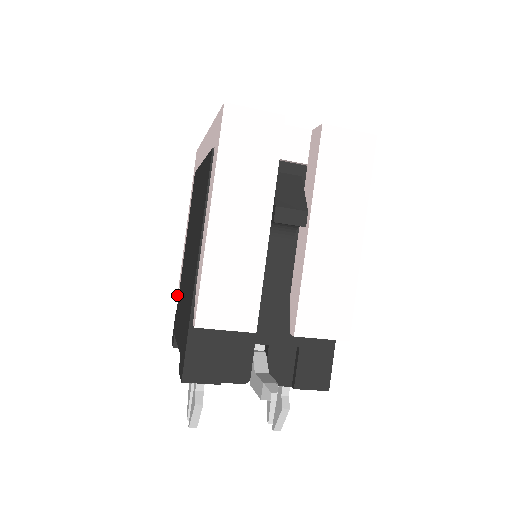
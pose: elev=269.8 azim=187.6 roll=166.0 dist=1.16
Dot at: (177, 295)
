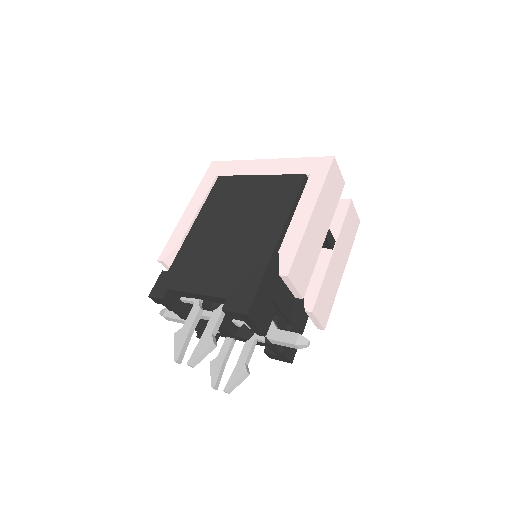
Dot at: (158, 259)
